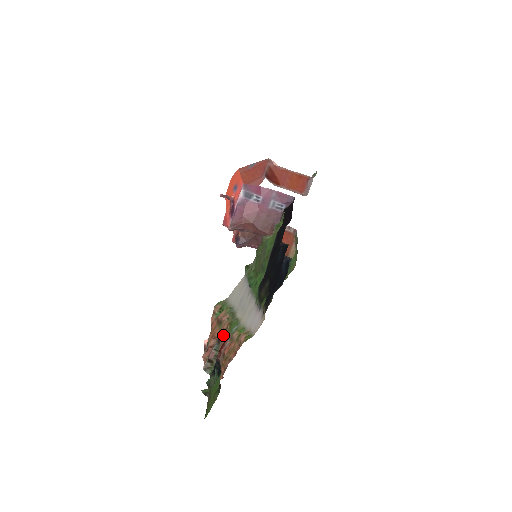
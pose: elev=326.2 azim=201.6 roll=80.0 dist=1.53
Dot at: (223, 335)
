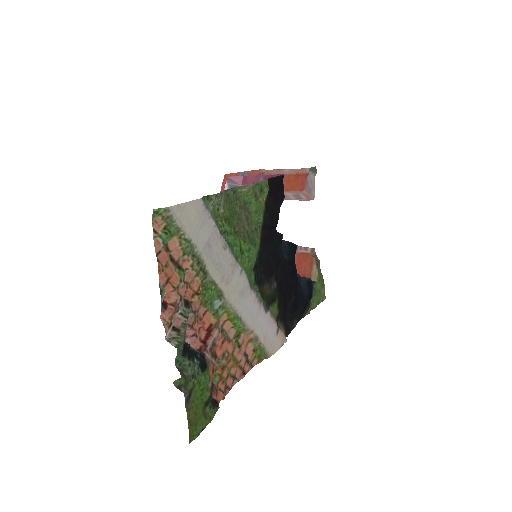
Dot at: (194, 300)
